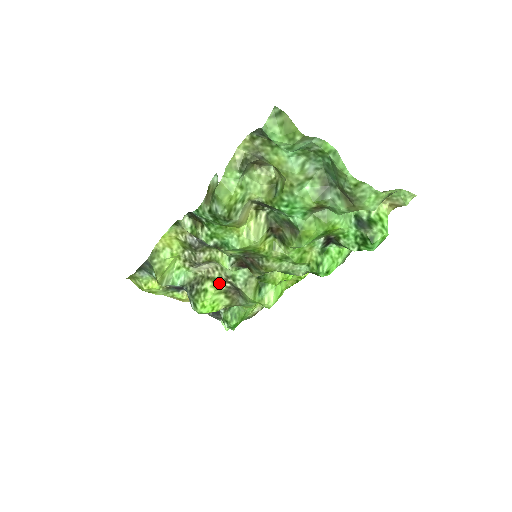
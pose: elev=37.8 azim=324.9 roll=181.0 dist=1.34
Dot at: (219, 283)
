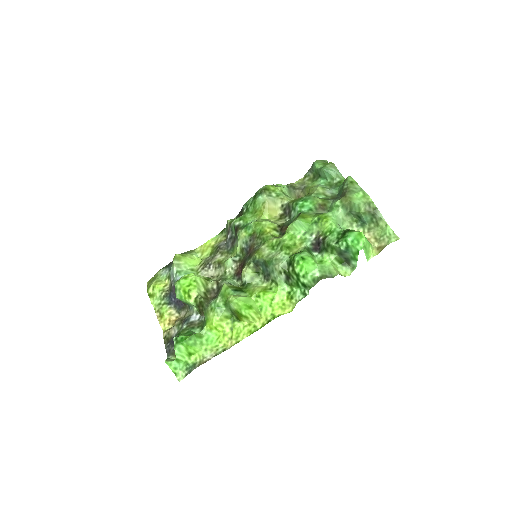
Dot at: (210, 282)
